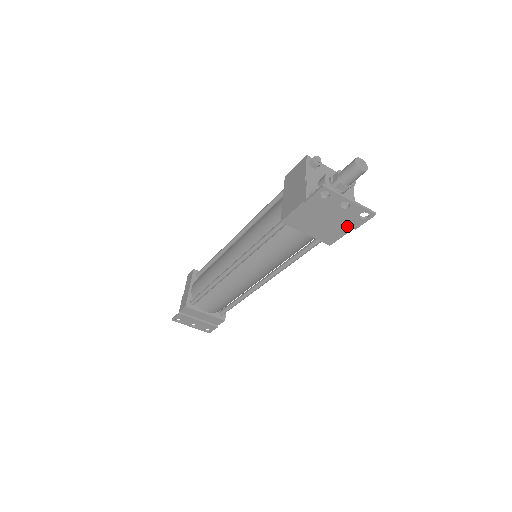
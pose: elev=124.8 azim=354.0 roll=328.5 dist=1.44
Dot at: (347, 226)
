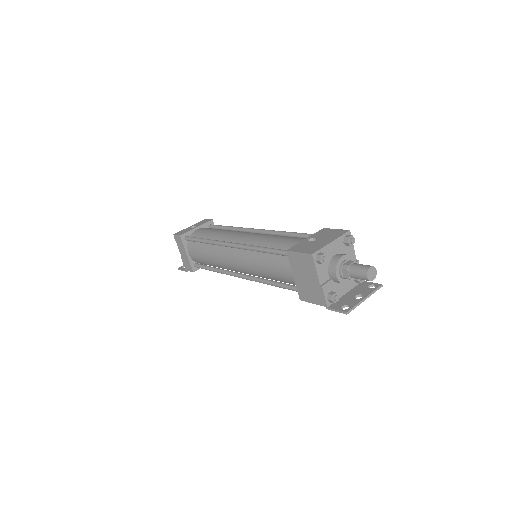
Dot at: occluded
